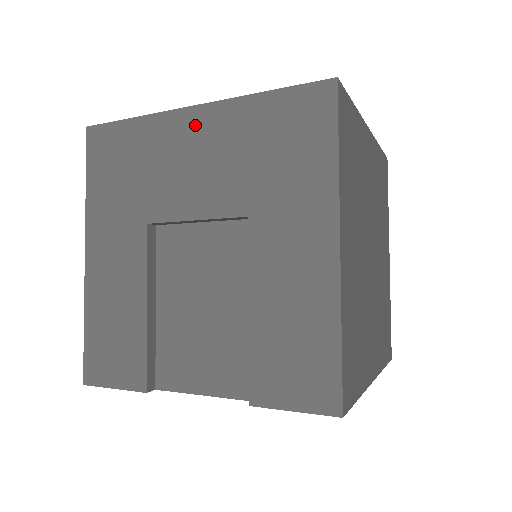
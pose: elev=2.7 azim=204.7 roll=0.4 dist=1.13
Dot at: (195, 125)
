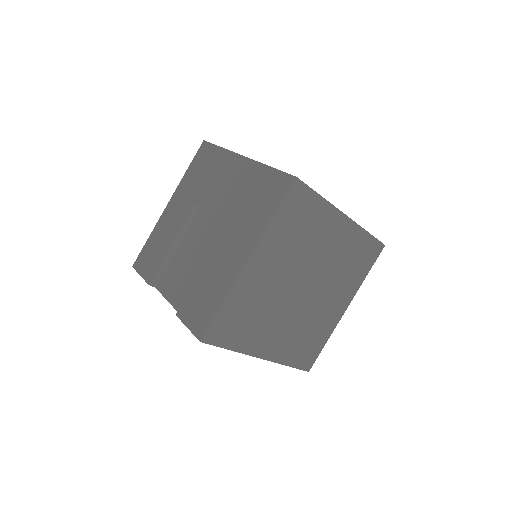
Dot at: (238, 166)
